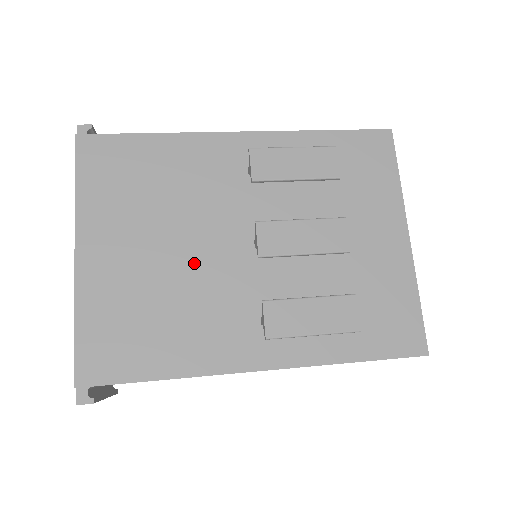
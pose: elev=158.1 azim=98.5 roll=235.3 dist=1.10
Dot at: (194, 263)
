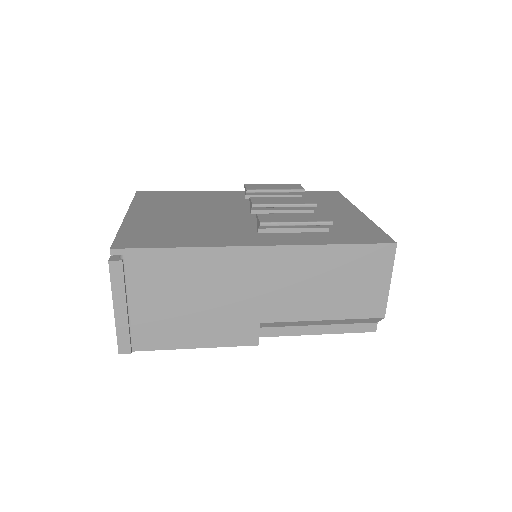
Dot at: (208, 217)
